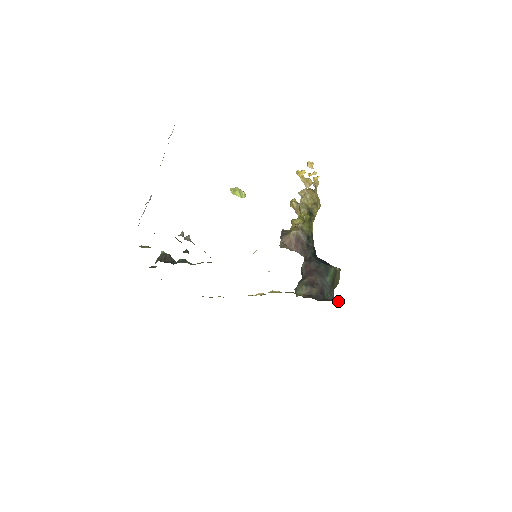
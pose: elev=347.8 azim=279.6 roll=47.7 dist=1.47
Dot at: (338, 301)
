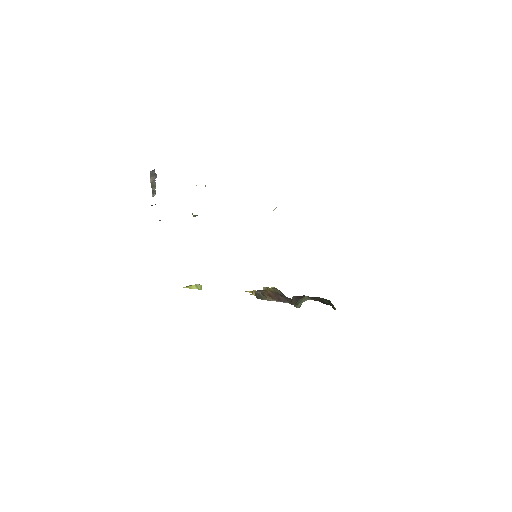
Dot at: occluded
